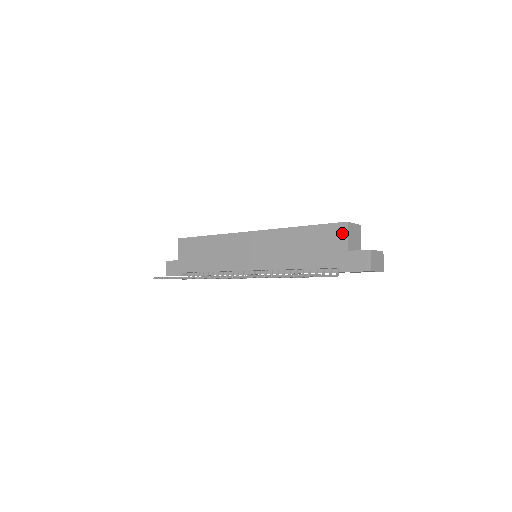
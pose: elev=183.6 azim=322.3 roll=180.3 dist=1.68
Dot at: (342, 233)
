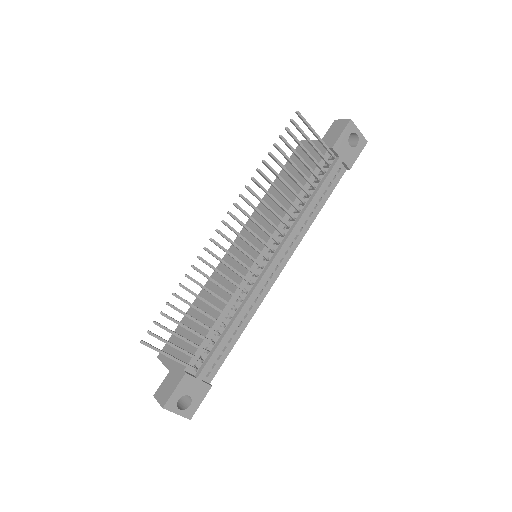
Dot at: (305, 145)
